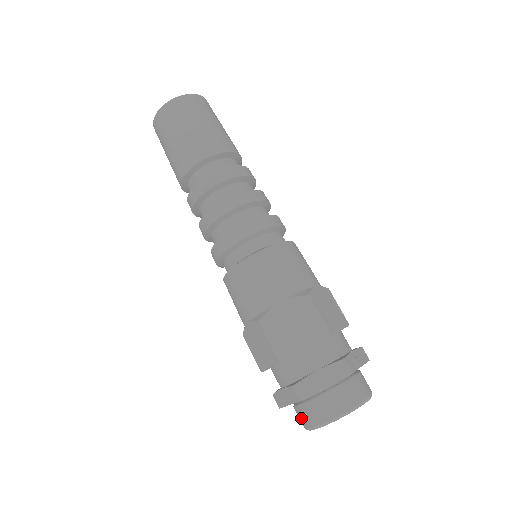
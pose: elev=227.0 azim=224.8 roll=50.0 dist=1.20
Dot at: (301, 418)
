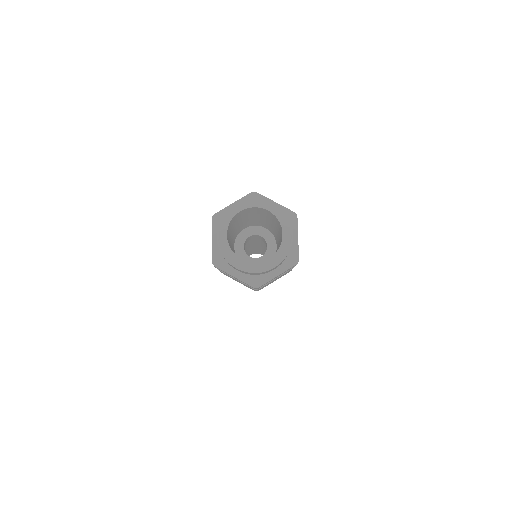
Dot at: occluded
